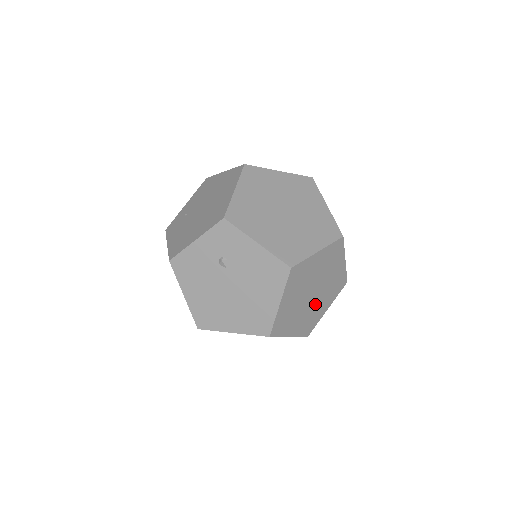
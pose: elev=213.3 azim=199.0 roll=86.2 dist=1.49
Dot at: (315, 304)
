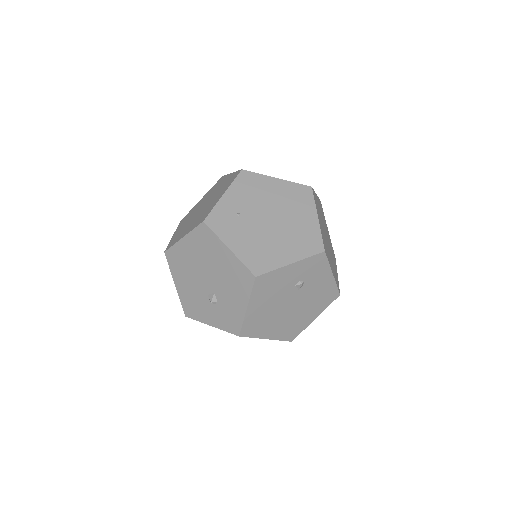
Dot at: occluded
